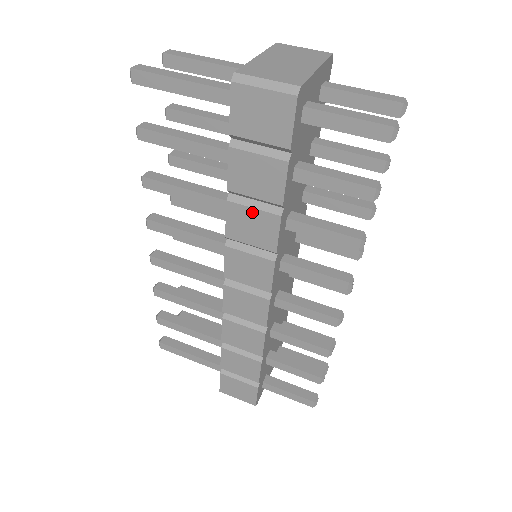
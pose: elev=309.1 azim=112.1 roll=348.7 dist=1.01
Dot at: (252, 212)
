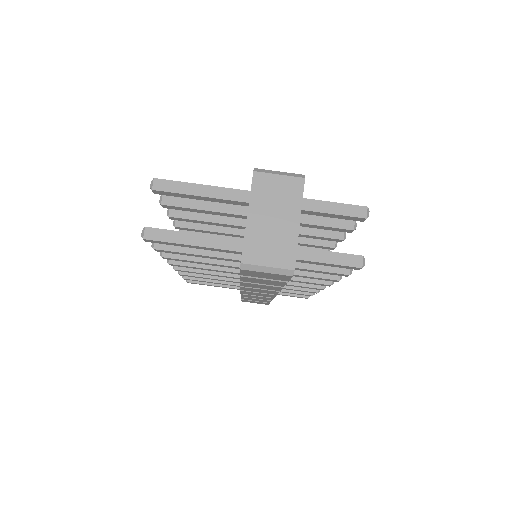
Dot at: (261, 285)
